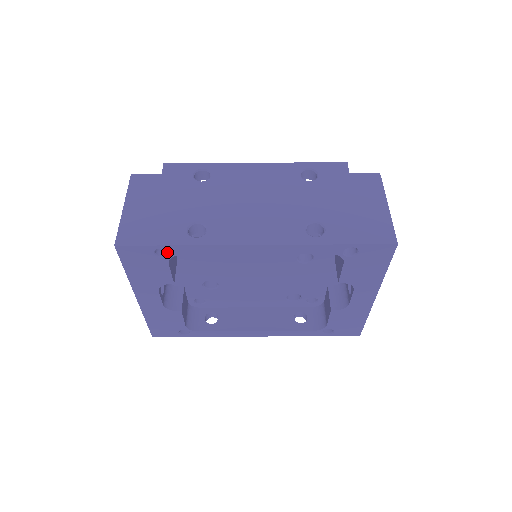
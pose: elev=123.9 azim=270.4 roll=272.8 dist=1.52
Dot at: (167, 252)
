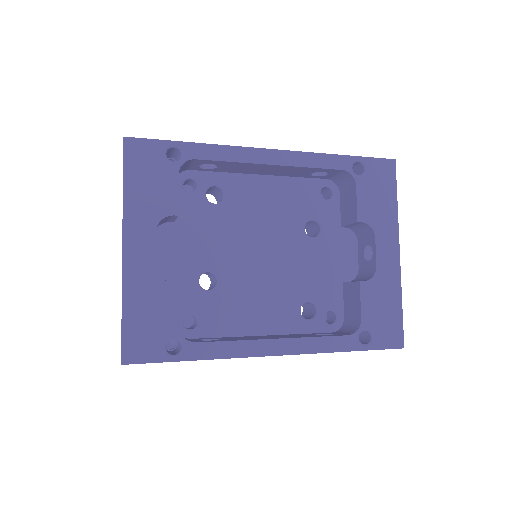
Dot at: (177, 162)
